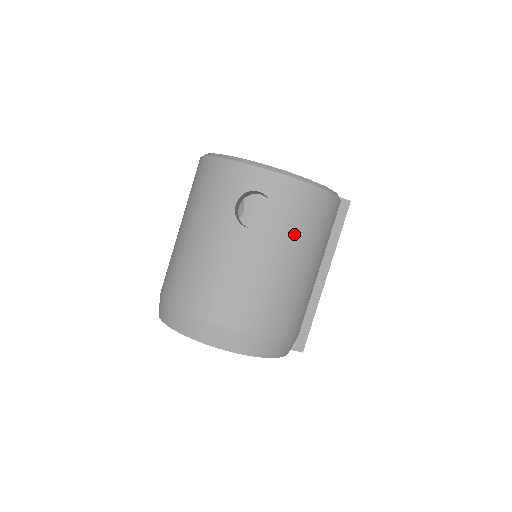
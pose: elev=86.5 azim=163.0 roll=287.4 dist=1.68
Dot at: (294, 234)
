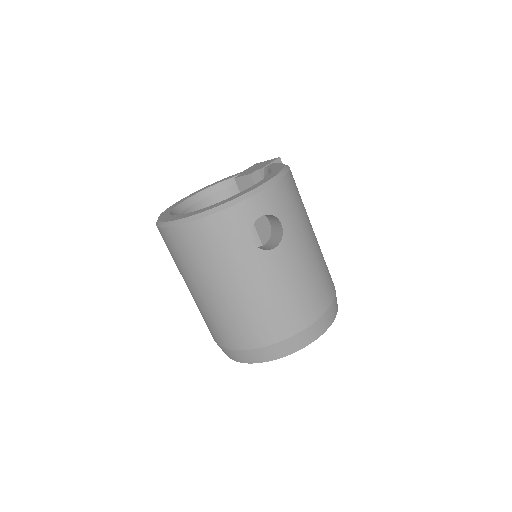
Dot at: (299, 221)
